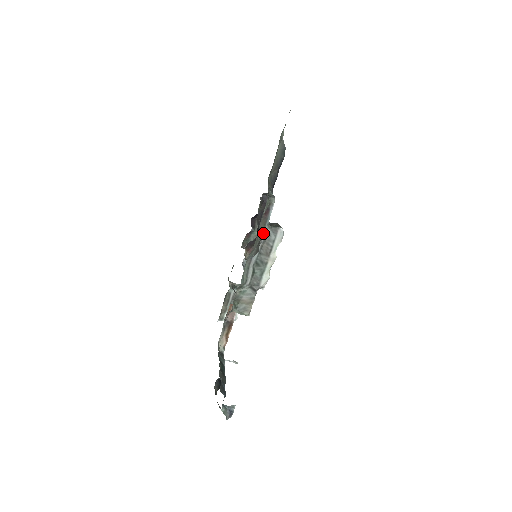
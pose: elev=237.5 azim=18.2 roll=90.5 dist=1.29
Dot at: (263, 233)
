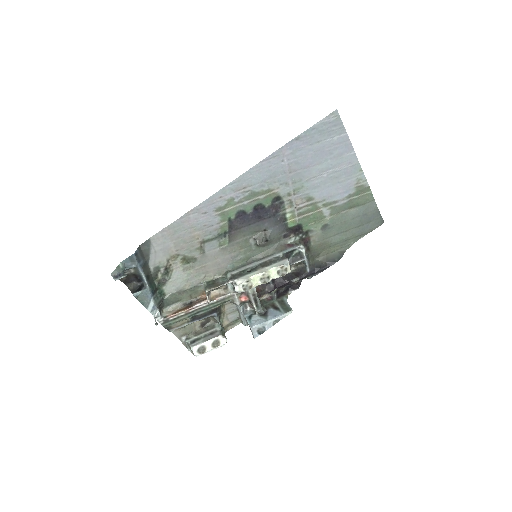
Dot at: (275, 256)
